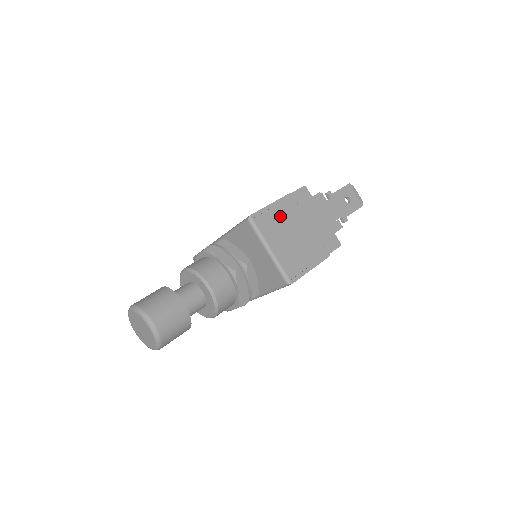
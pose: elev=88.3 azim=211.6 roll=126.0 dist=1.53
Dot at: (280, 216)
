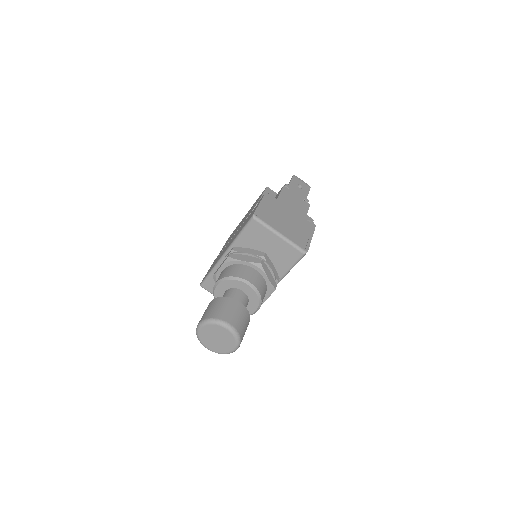
Dot at: (271, 209)
